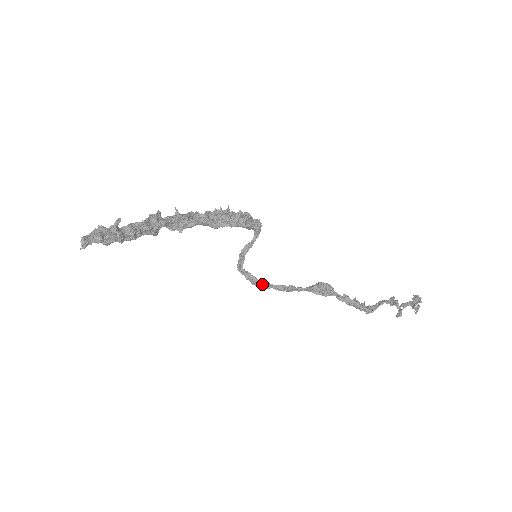
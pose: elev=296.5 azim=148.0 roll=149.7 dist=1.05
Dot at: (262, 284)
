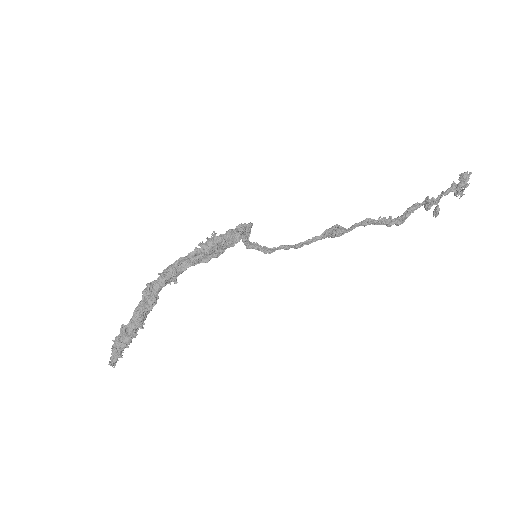
Dot at: (274, 250)
